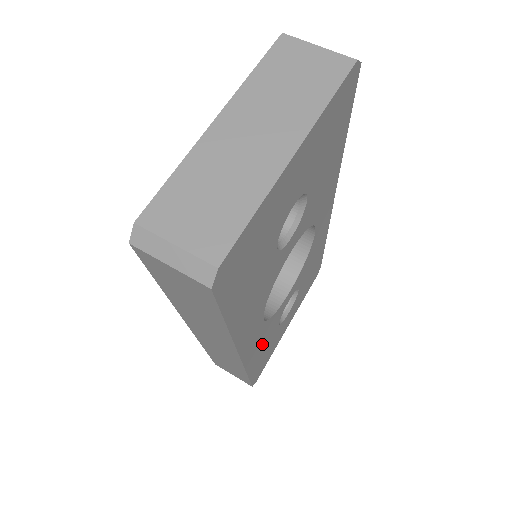
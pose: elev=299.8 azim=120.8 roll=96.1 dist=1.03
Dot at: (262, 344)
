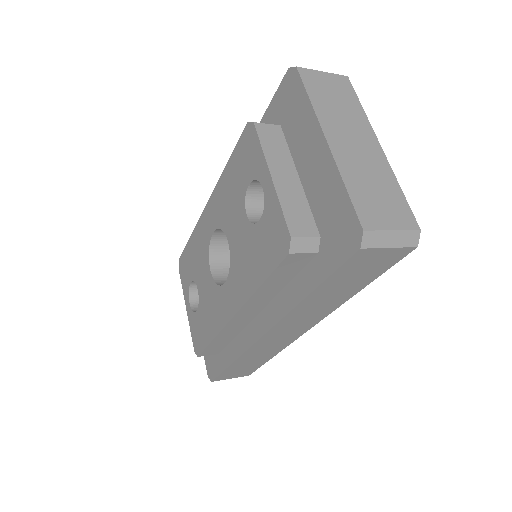
Dot at: occluded
